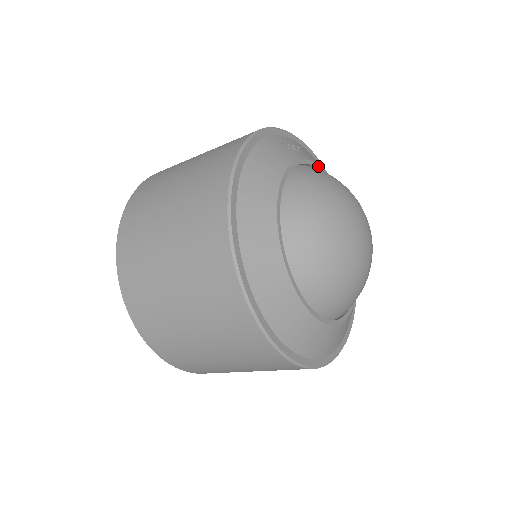
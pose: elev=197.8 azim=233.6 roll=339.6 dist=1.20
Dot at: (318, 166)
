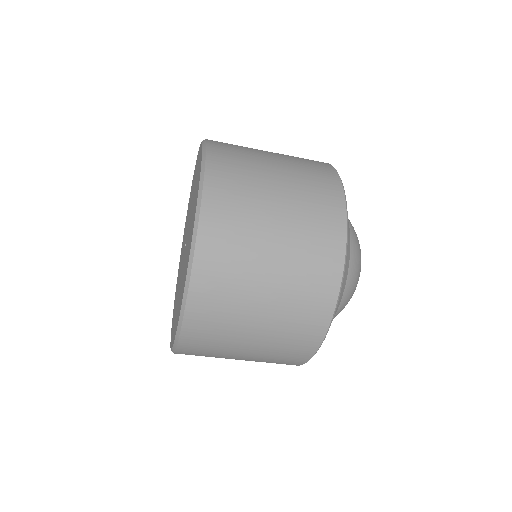
Dot at: occluded
